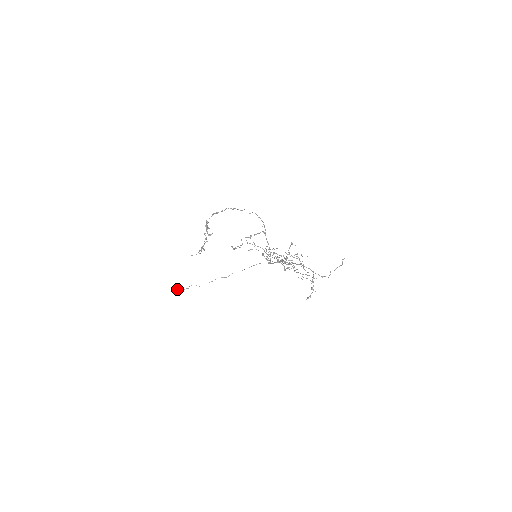
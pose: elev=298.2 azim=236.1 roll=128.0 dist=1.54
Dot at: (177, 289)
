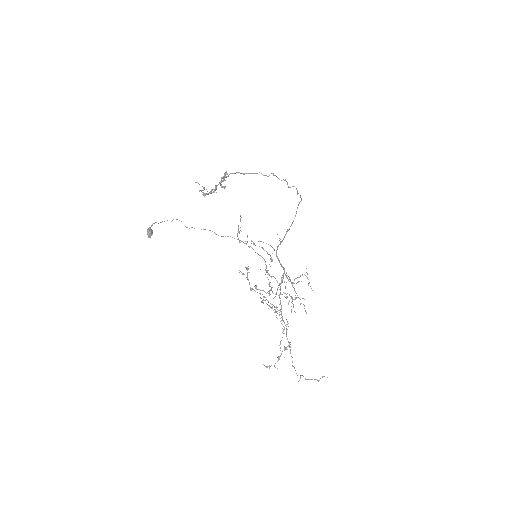
Dot at: (150, 231)
